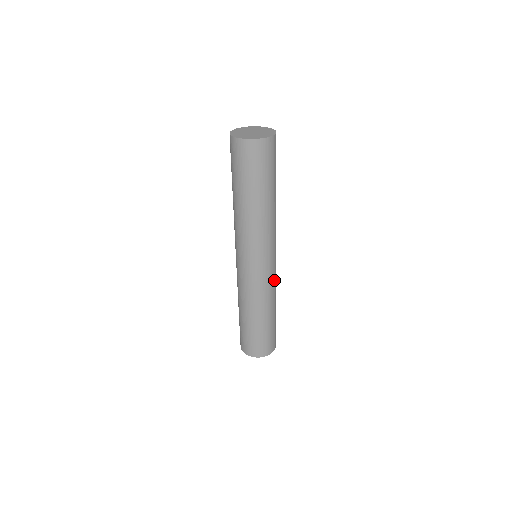
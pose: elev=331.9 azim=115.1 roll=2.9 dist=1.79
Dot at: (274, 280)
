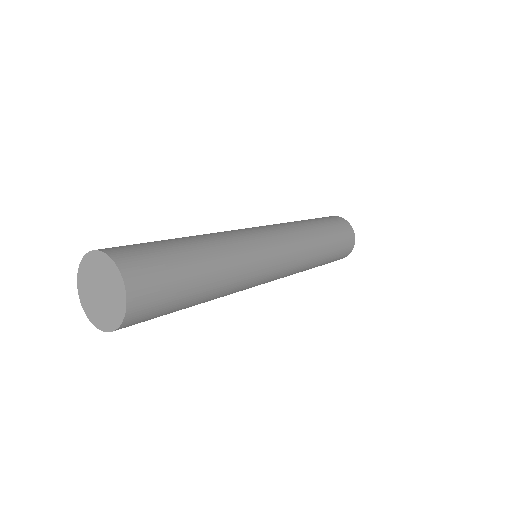
Dot at: (295, 267)
